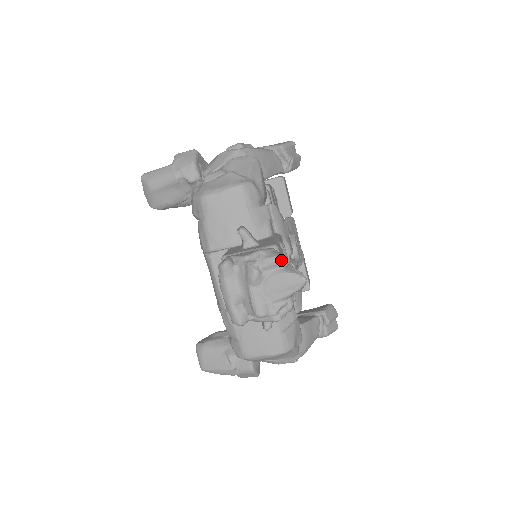
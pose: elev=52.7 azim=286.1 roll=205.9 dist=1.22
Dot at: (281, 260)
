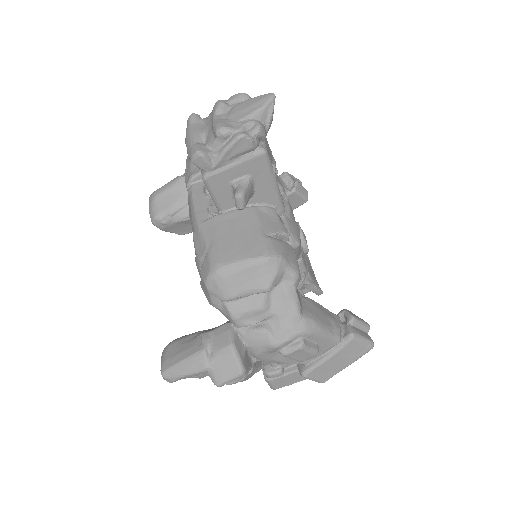
Dot at: (250, 98)
